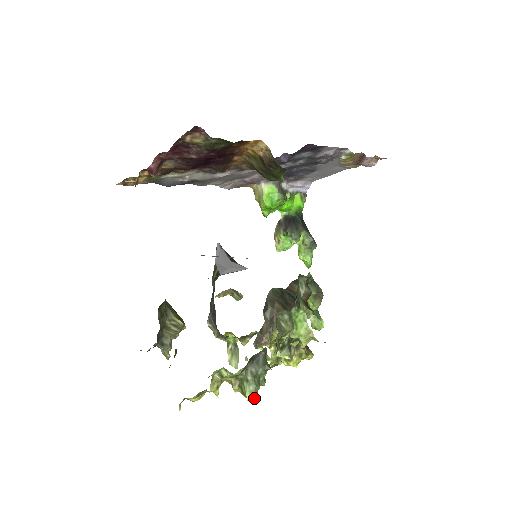
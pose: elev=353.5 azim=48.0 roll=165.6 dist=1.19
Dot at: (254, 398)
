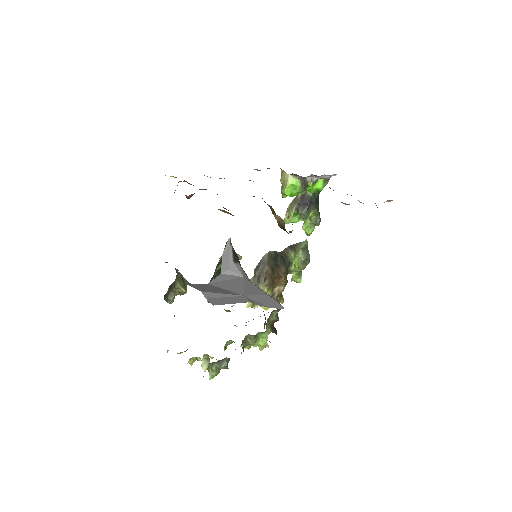
Dot at: occluded
